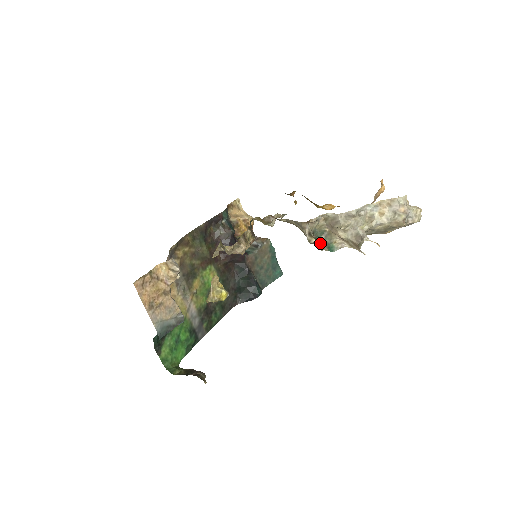
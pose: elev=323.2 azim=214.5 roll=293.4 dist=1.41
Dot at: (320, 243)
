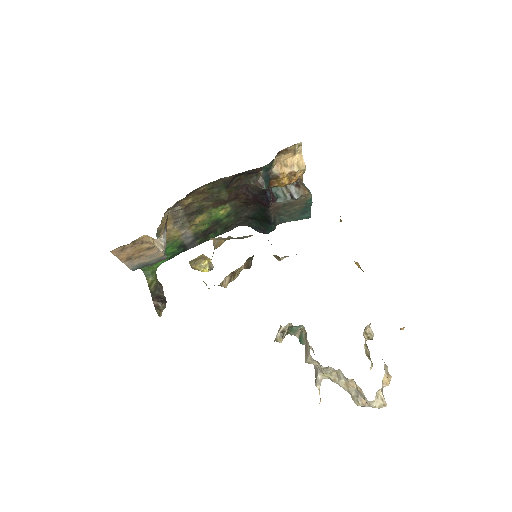
Dot at: (296, 329)
